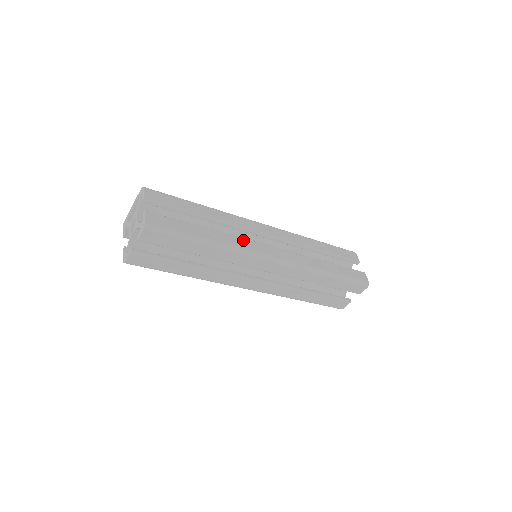
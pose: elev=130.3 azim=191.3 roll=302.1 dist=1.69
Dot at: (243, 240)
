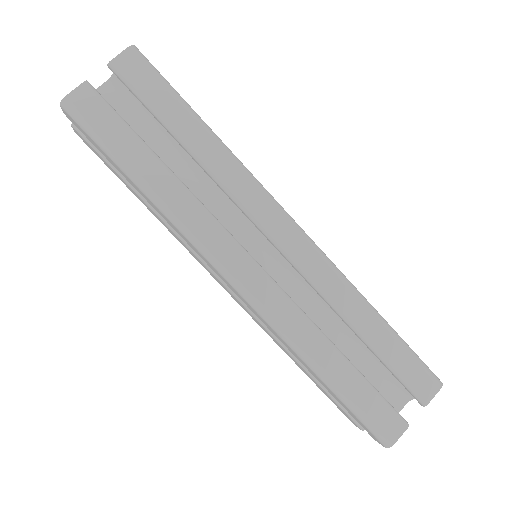
Dot at: occluded
